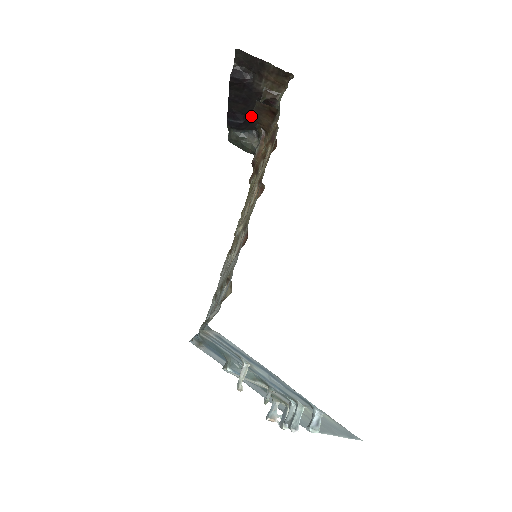
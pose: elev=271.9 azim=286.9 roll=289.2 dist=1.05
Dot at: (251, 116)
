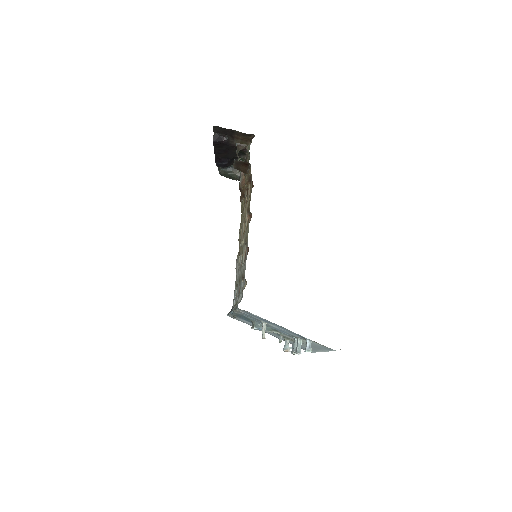
Dot at: (231, 158)
